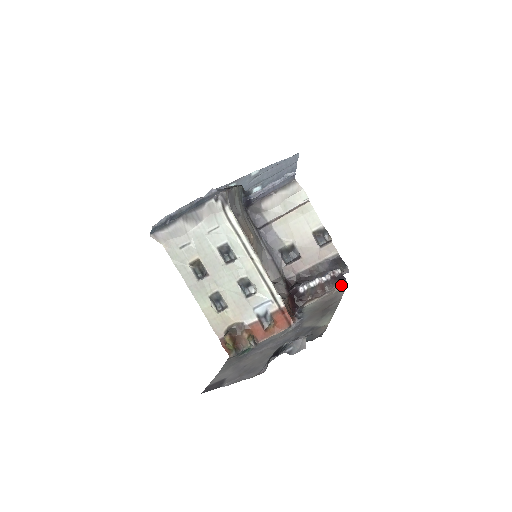
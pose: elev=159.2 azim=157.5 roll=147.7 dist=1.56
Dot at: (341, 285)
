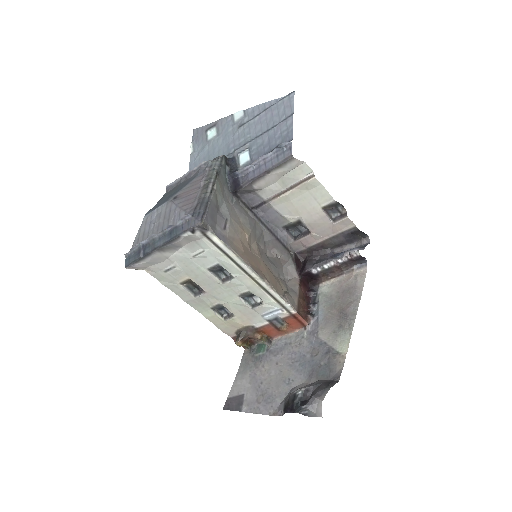
Dot at: (360, 266)
